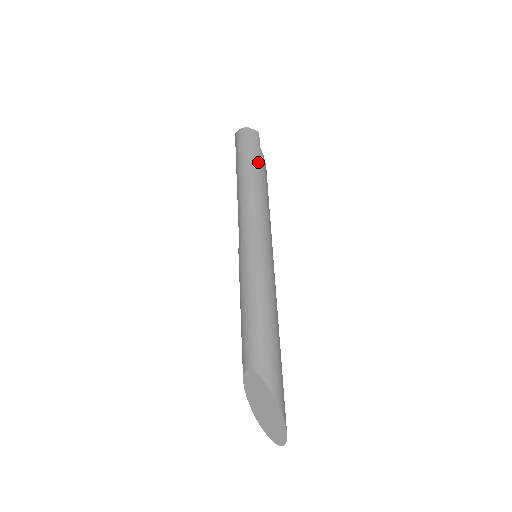
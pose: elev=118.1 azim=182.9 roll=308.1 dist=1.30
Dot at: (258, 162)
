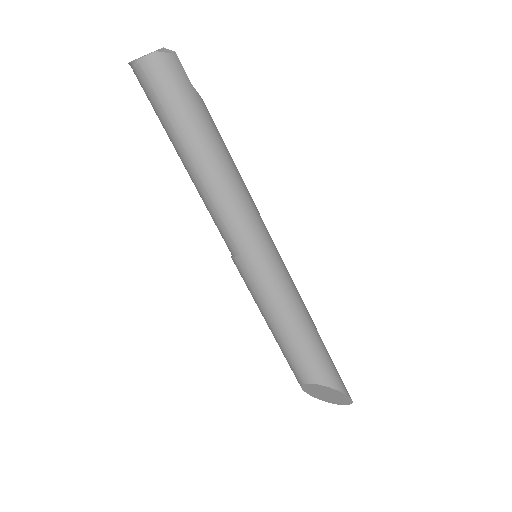
Dot at: (204, 119)
